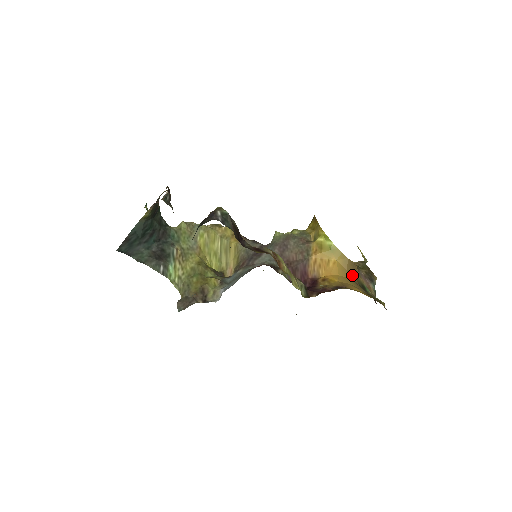
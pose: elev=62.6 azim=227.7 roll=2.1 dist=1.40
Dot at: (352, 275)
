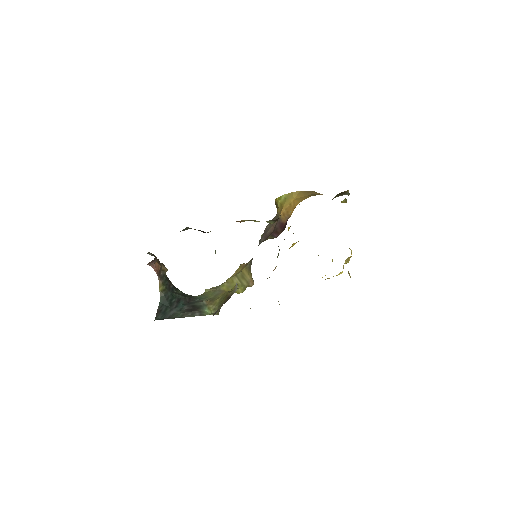
Dot at: (312, 195)
